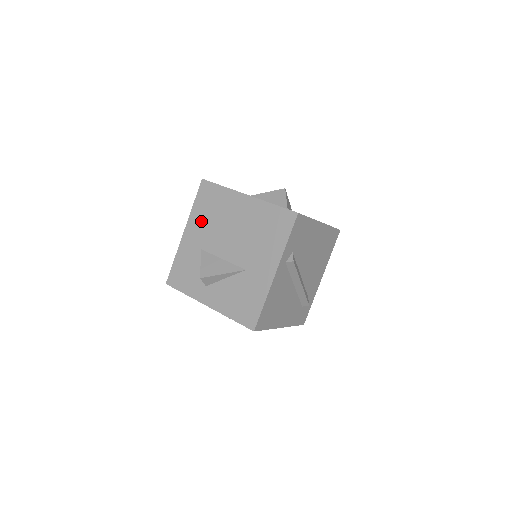
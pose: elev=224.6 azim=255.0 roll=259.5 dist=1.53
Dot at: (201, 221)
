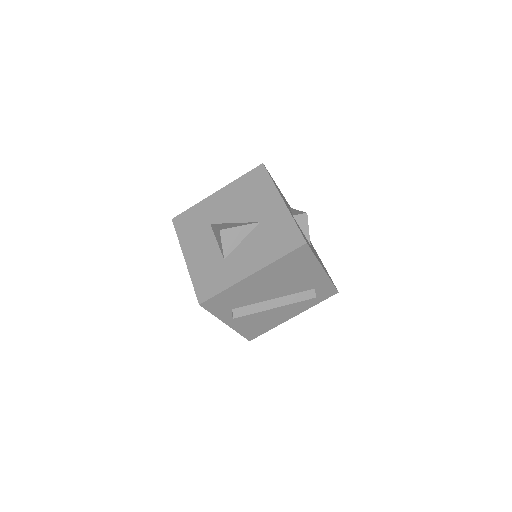
Dot at: occluded
